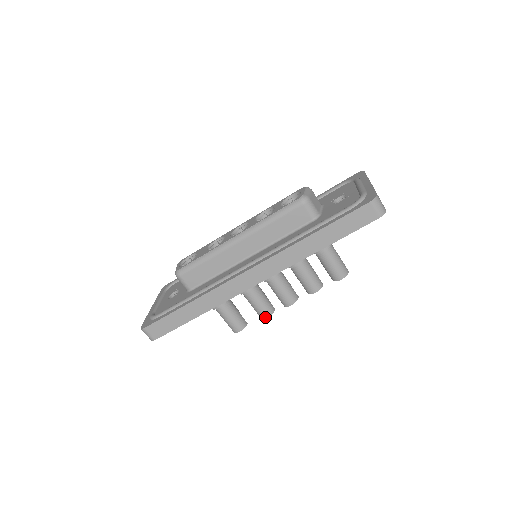
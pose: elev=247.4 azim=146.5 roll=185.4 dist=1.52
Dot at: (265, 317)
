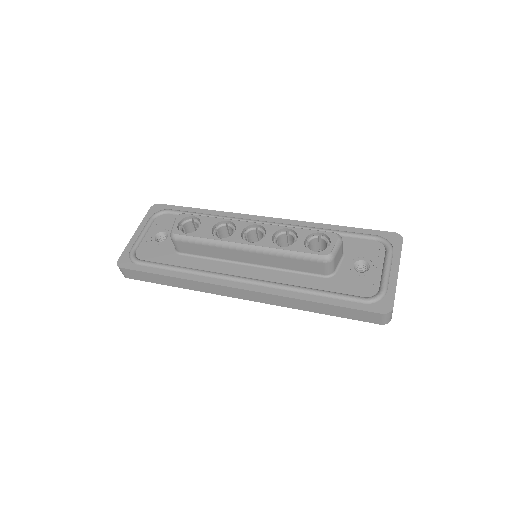
Dot at: occluded
